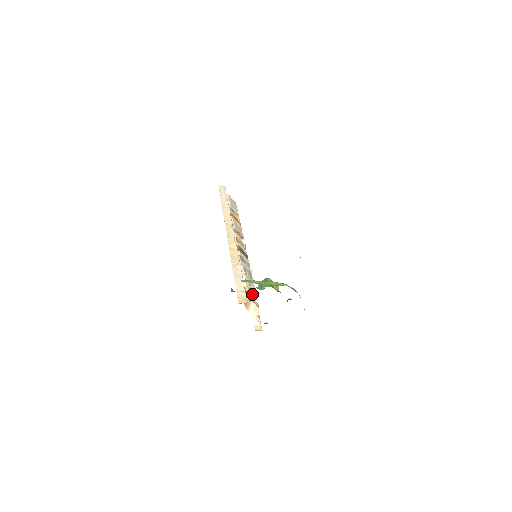
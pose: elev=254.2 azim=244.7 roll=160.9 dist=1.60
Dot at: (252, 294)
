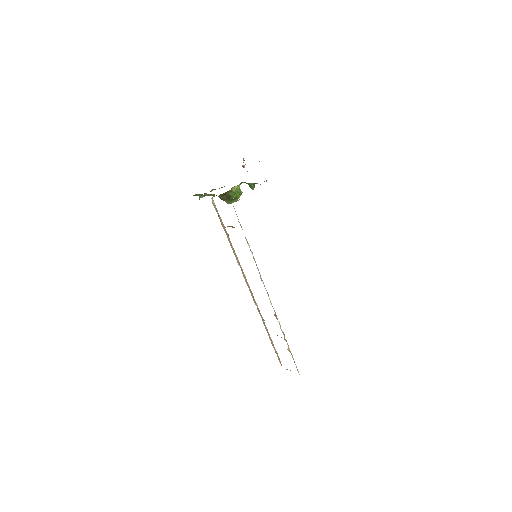
Dot at: occluded
